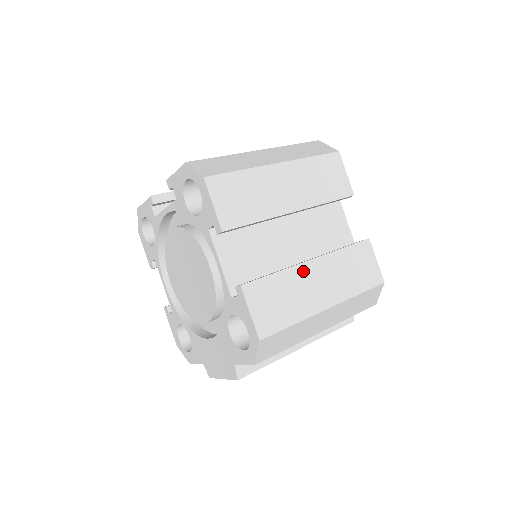
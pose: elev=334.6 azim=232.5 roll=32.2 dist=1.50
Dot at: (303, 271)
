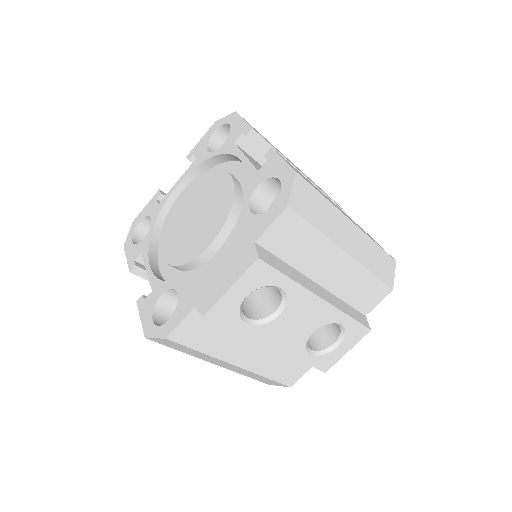
Dot at: occluded
